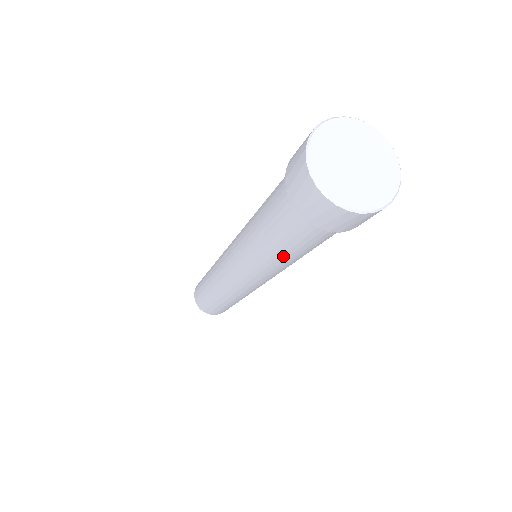
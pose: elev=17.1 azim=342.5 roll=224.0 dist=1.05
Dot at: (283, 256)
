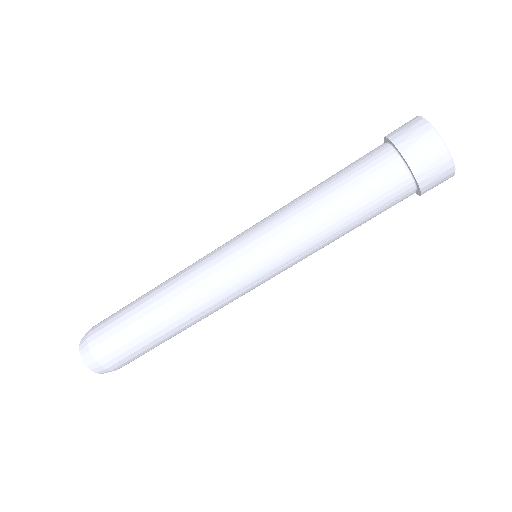
Dot at: (337, 217)
